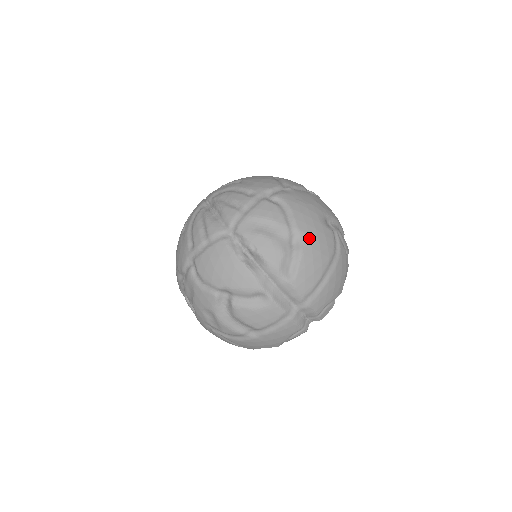
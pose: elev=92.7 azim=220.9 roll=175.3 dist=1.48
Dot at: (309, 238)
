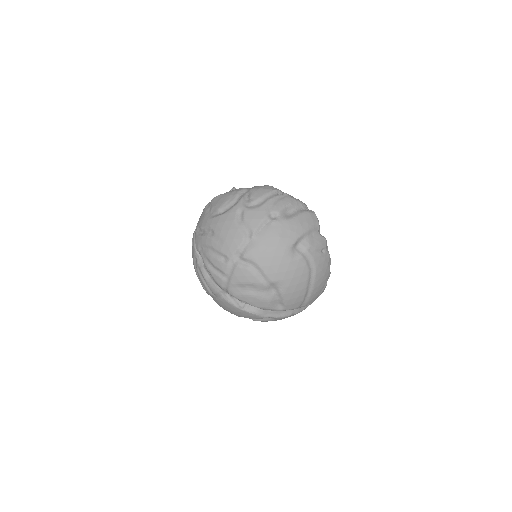
Dot at: (283, 282)
